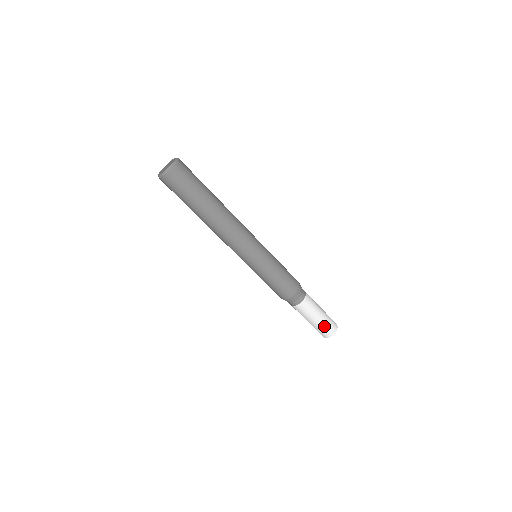
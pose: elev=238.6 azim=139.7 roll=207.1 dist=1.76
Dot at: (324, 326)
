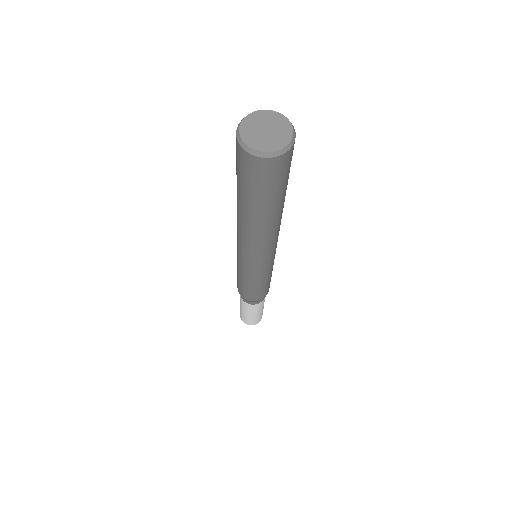
Dot at: occluded
